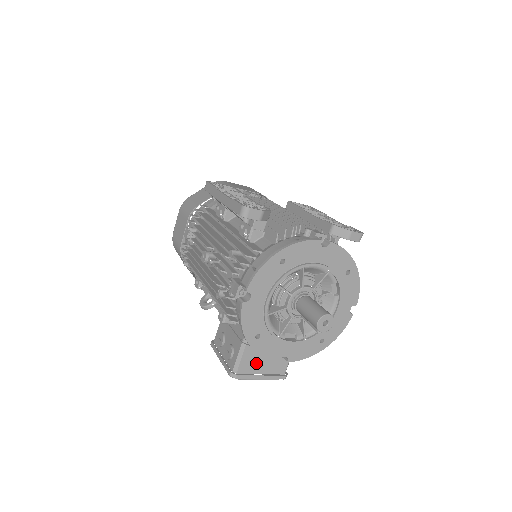
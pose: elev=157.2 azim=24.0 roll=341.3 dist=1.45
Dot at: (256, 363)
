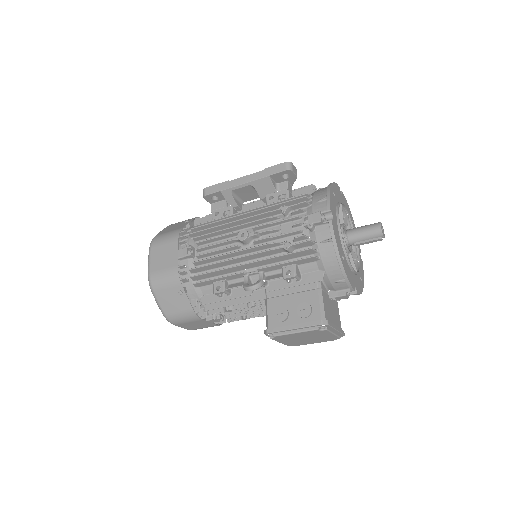
Dot at: (329, 313)
